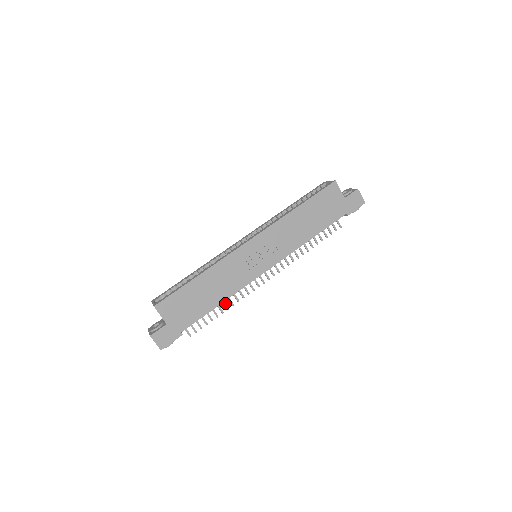
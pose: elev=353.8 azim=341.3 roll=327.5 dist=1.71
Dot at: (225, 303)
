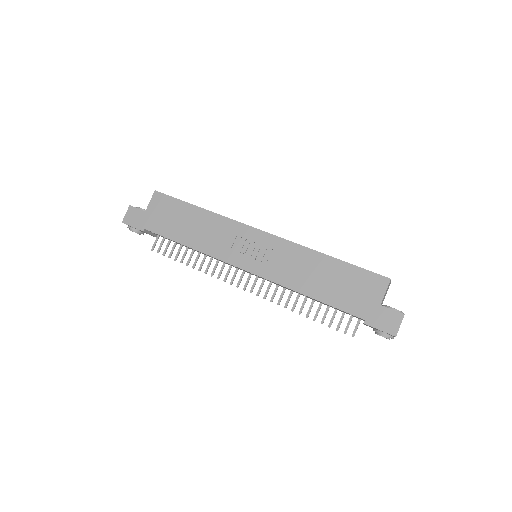
Dot at: occluded
